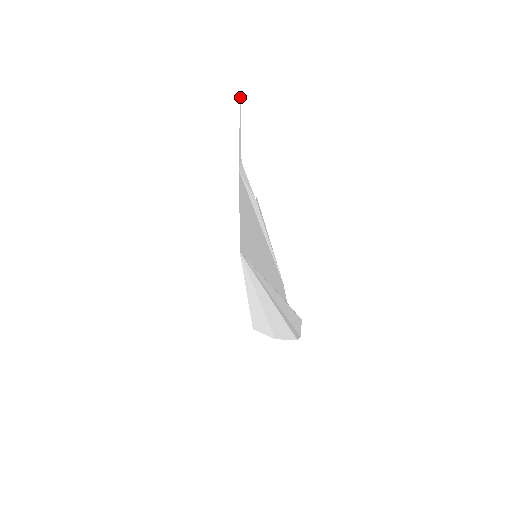
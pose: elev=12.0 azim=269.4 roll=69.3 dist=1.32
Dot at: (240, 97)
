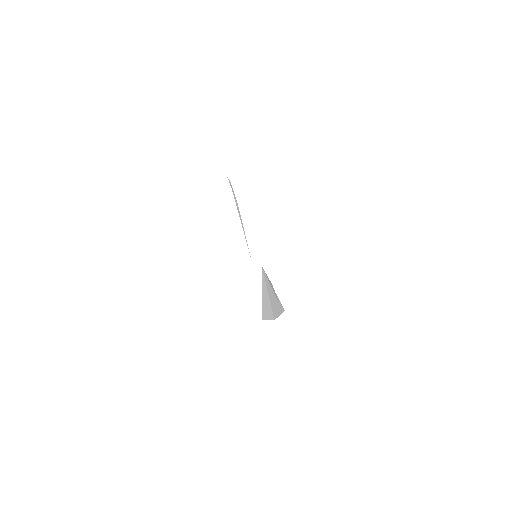
Dot at: occluded
